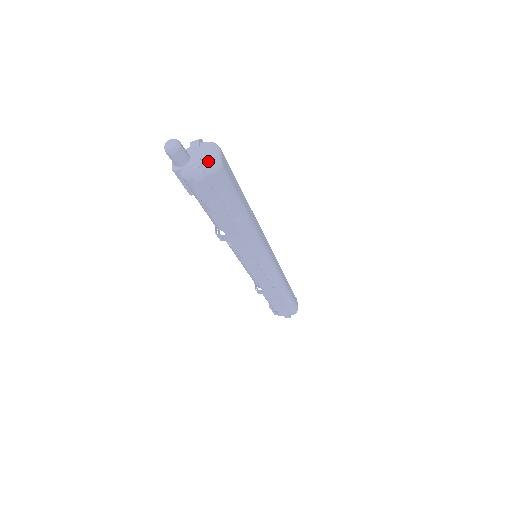
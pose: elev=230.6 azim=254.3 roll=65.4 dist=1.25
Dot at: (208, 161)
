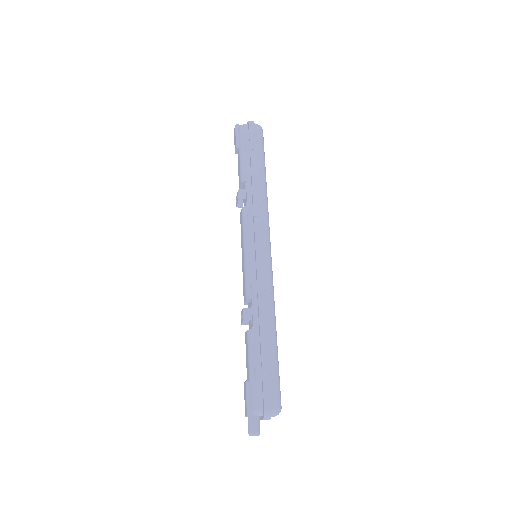
Dot at: occluded
